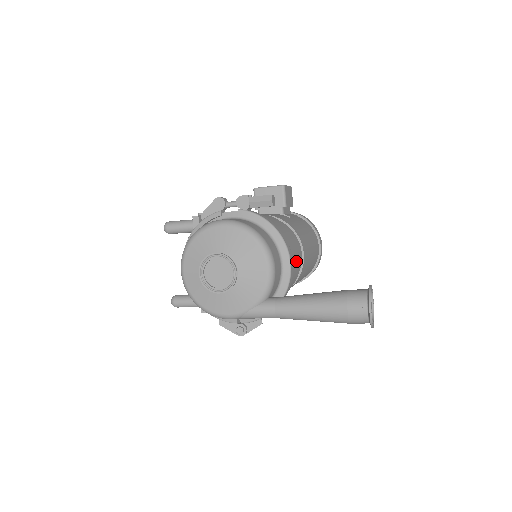
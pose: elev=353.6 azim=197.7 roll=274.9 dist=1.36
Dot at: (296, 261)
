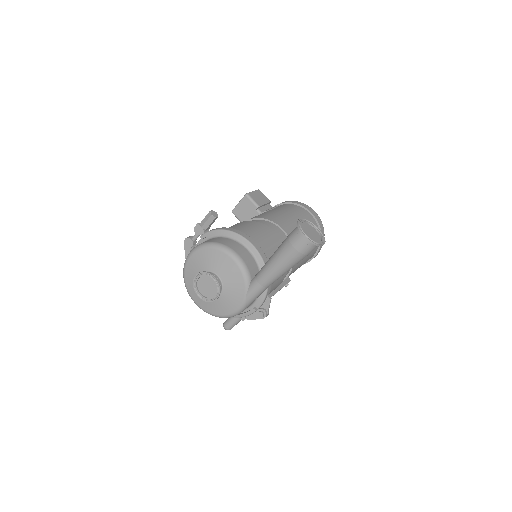
Dot at: (270, 239)
